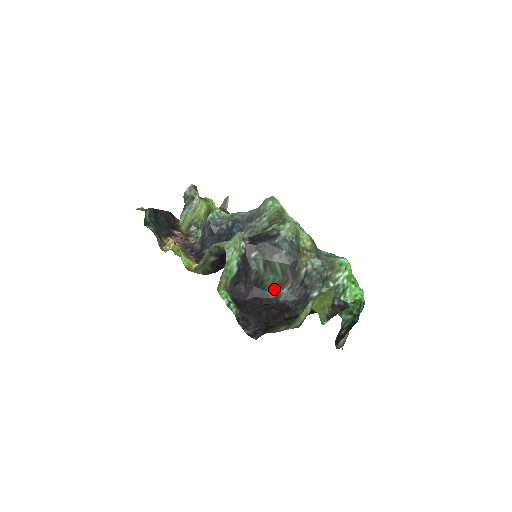
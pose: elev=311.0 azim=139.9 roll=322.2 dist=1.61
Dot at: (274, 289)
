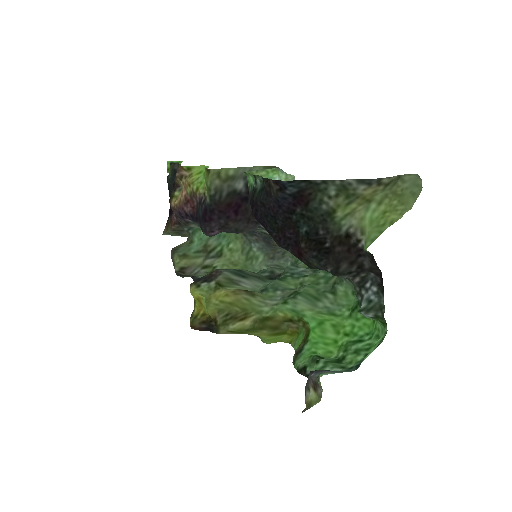
Dot at: occluded
